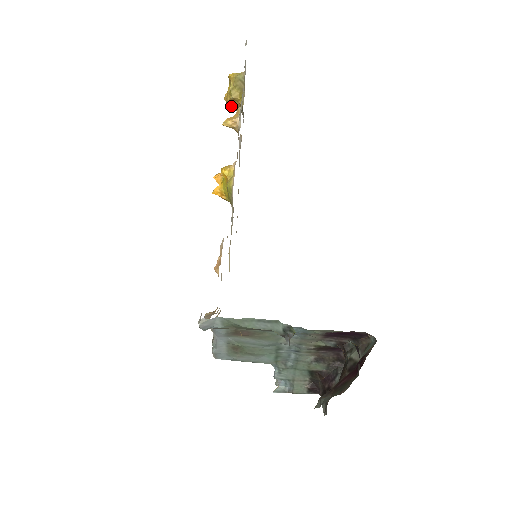
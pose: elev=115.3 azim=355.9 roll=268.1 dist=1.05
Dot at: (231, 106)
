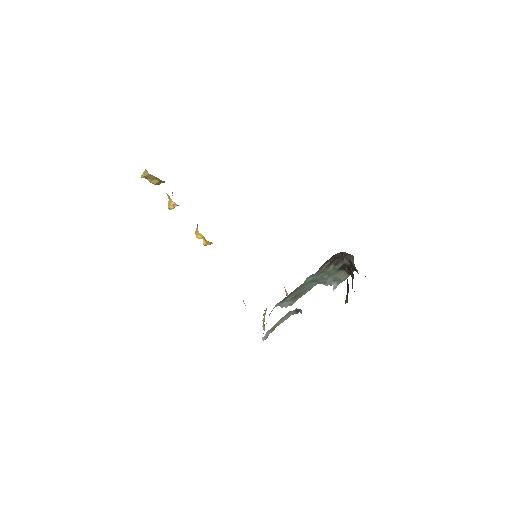
Dot at: (159, 184)
